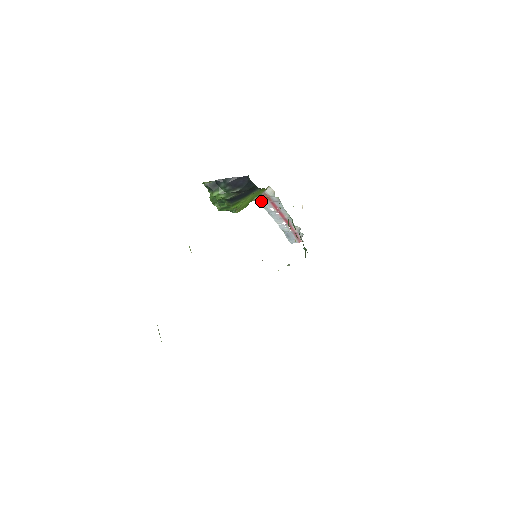
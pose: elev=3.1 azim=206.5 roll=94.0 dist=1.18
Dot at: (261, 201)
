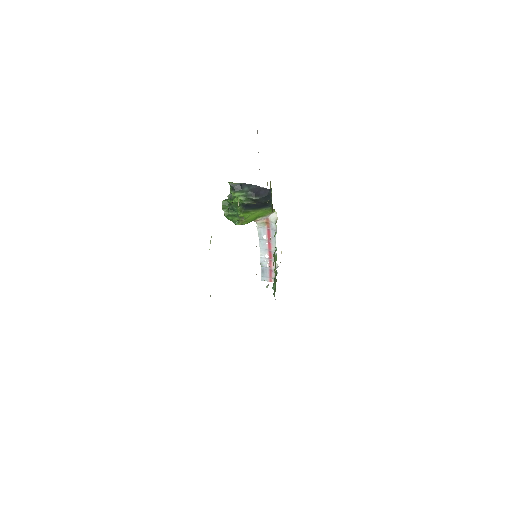
Dot at: (260, 224)
